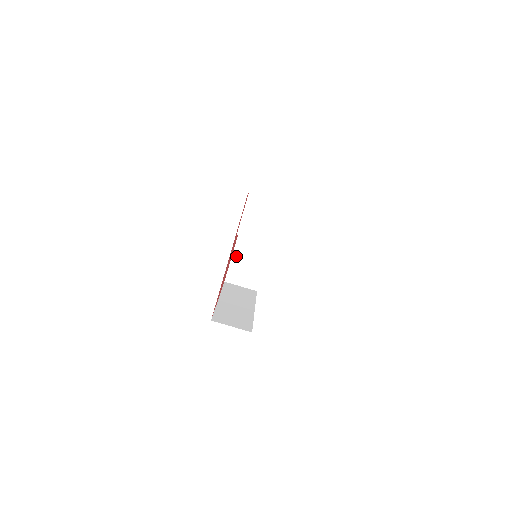
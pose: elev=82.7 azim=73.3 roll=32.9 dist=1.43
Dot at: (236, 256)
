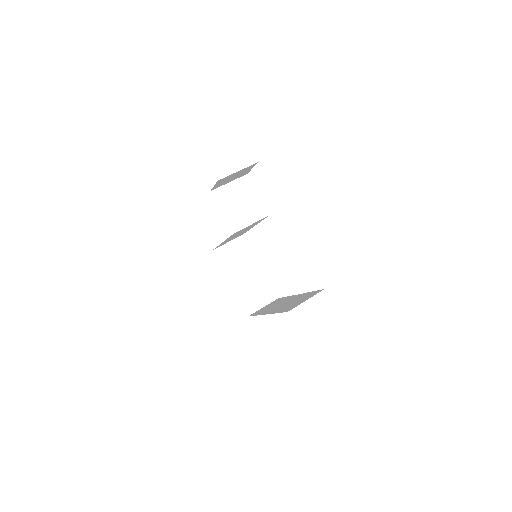
Dot at: (236, 286)
